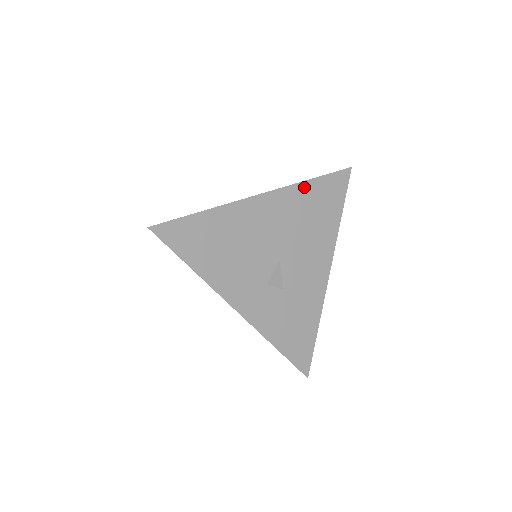
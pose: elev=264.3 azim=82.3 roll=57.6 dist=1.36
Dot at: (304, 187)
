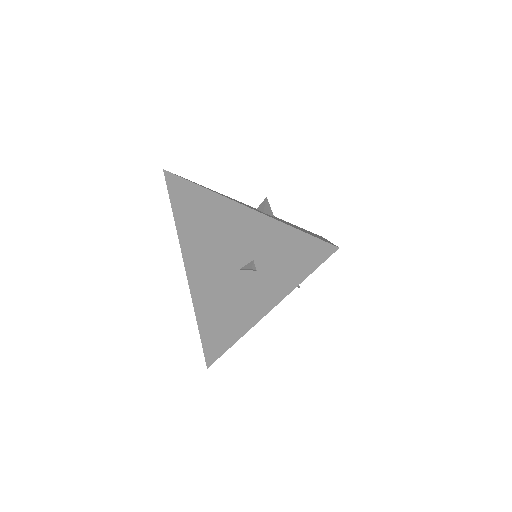
Dot at: occluded
